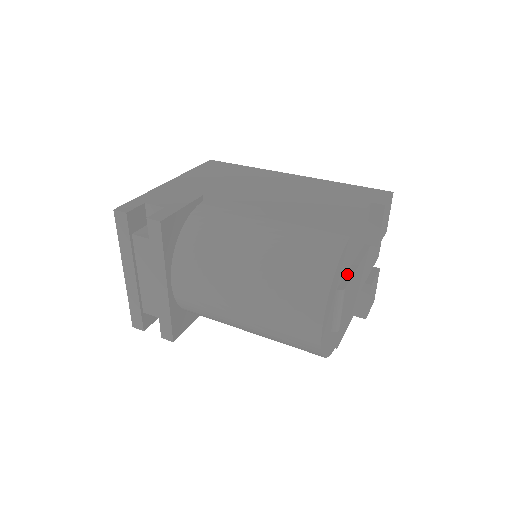
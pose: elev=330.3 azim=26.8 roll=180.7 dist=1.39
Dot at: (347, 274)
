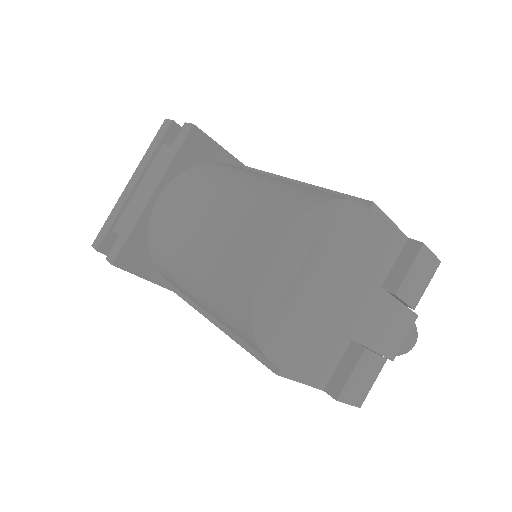
Dot at: occluded
